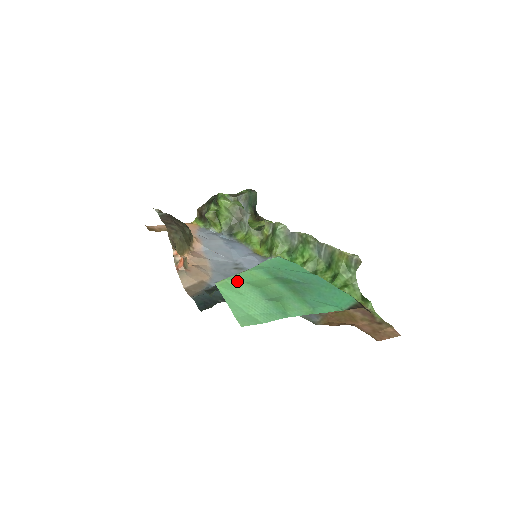
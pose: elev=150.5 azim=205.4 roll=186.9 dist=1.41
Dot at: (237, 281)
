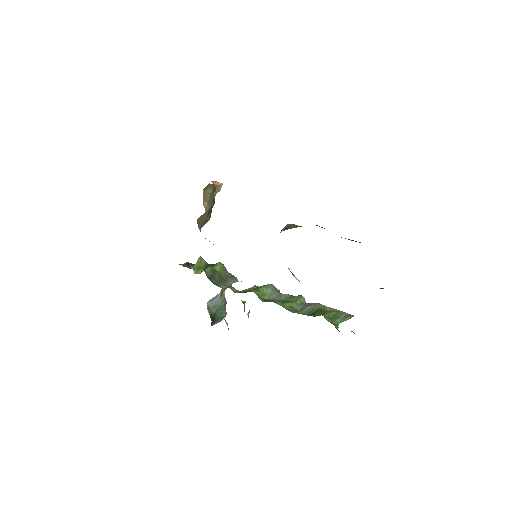
Dot at: occluded
